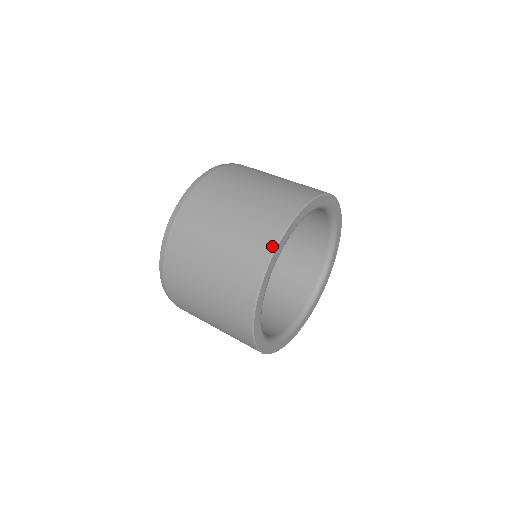
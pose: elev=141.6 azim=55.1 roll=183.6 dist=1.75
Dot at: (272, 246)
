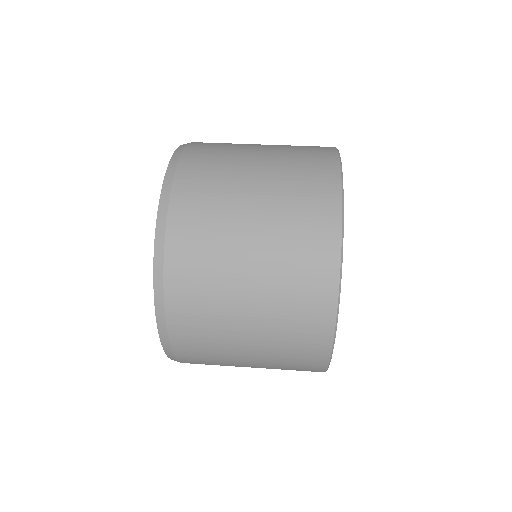
Dot at: (332, 147)
